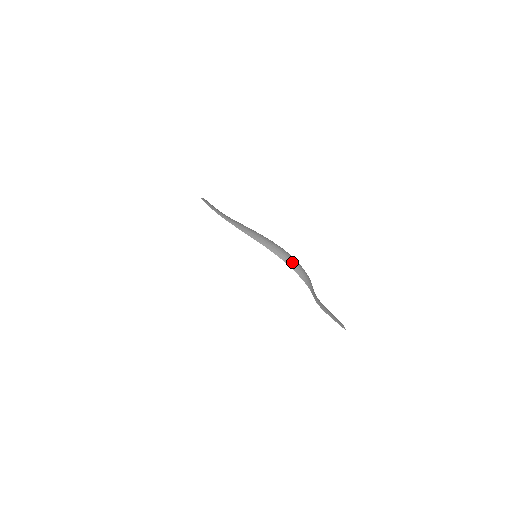
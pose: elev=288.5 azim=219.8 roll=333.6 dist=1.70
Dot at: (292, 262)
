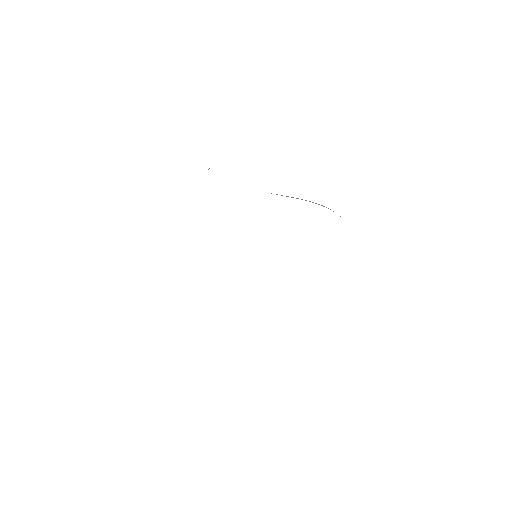
Dot at: occluded
